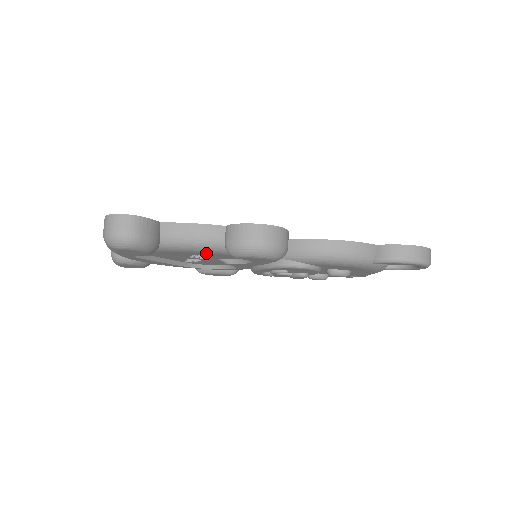
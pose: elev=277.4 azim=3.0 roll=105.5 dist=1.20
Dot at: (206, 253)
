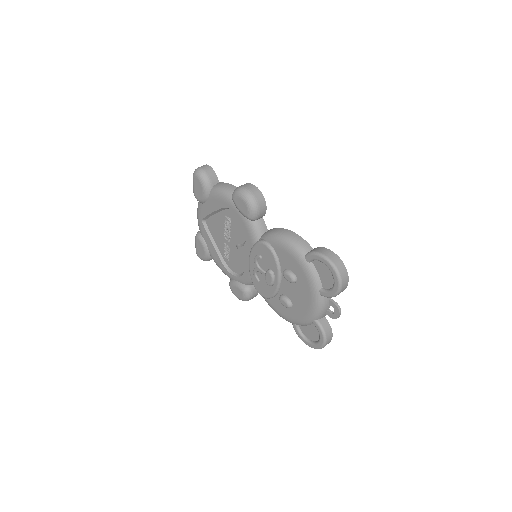
Dot at: (225, 203)
